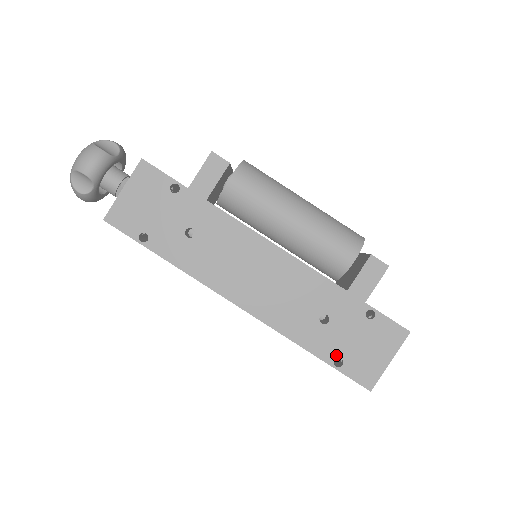
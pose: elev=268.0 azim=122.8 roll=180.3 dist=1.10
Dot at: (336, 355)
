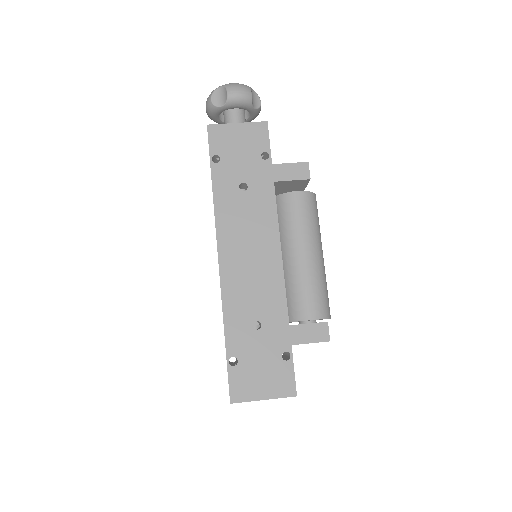
Dot at: (237, 355)
